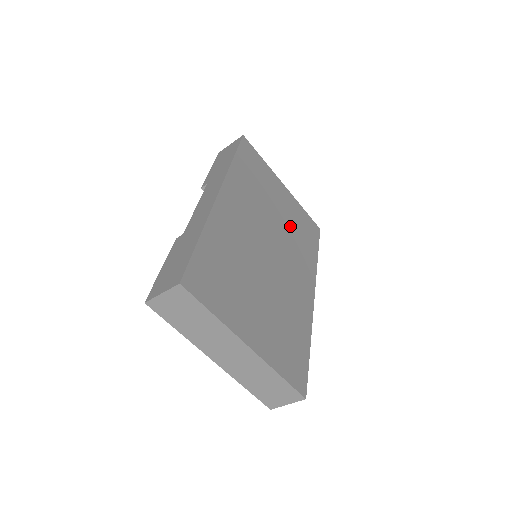
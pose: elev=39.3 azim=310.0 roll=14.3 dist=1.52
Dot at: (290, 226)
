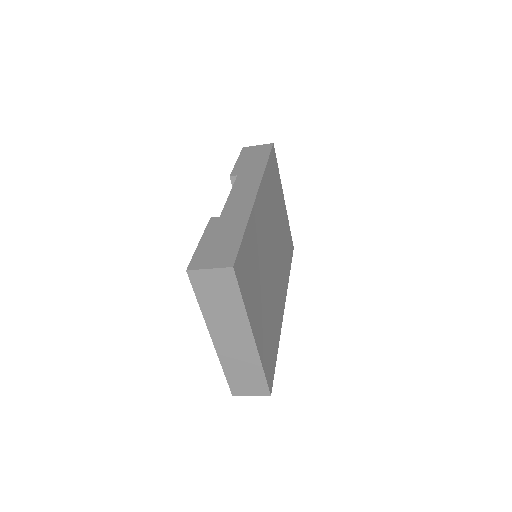
Dot at: (282, 239)
